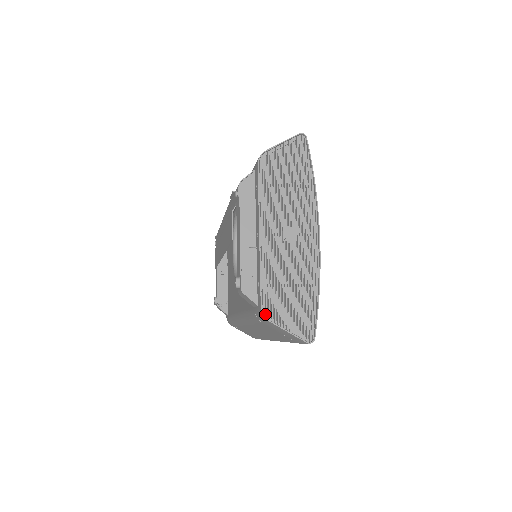
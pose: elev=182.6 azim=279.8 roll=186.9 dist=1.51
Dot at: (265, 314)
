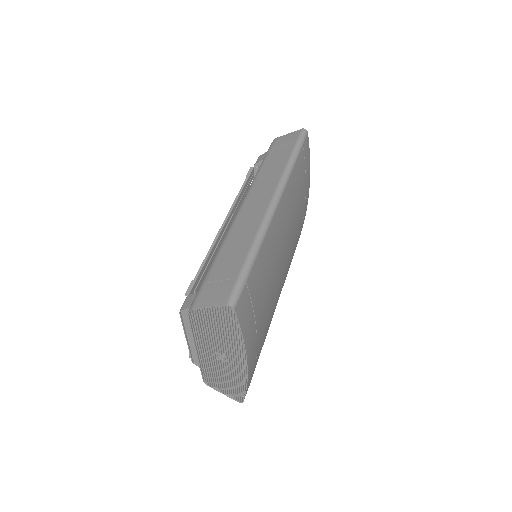
Dot at: (207, 382)
